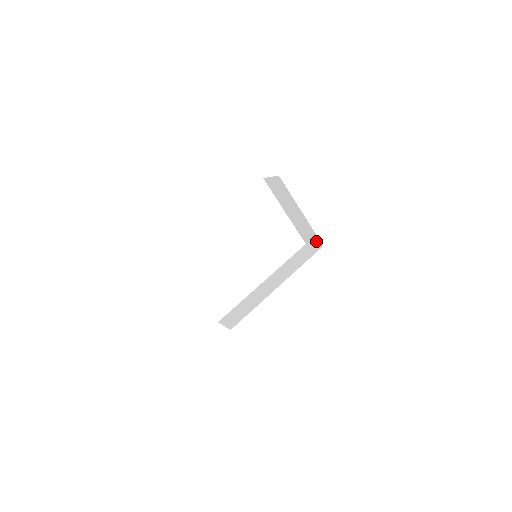
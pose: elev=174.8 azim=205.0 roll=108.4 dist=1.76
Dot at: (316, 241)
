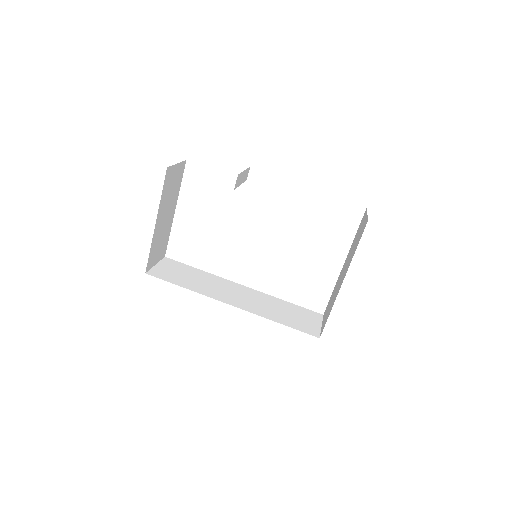
Dot at: occluded
